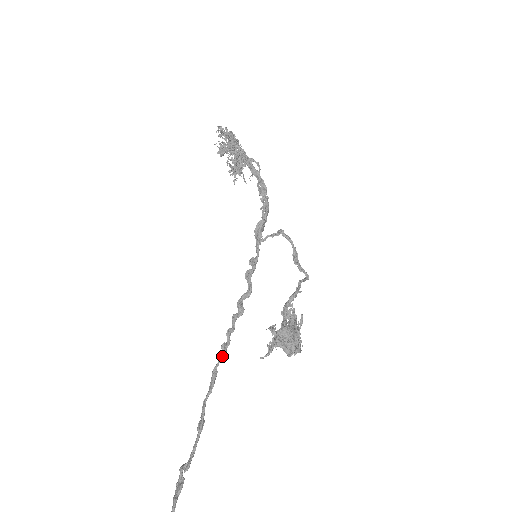
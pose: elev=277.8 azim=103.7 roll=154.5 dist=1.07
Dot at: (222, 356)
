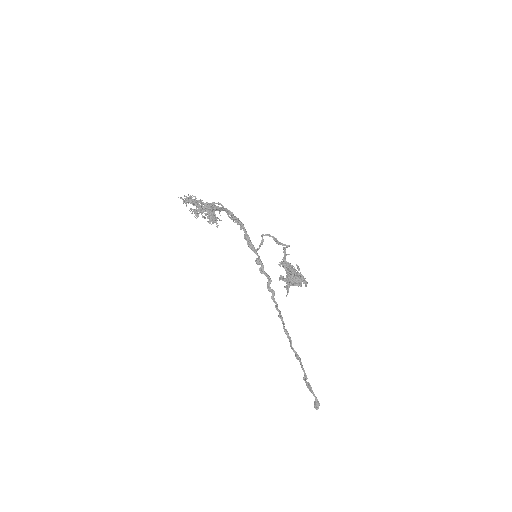
Dot at: (283, 322)
